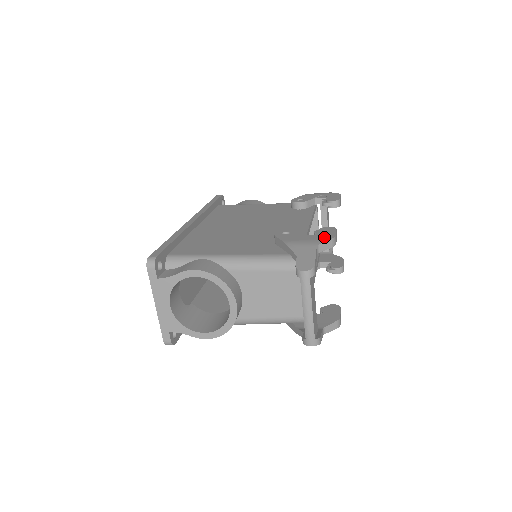
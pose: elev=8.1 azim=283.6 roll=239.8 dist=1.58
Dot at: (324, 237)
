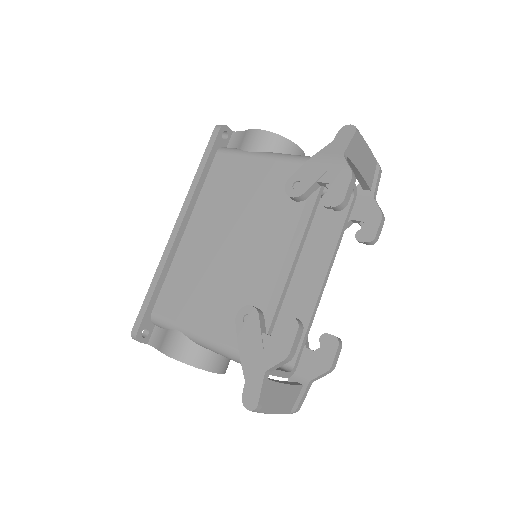
Dot at: (277, 353)
